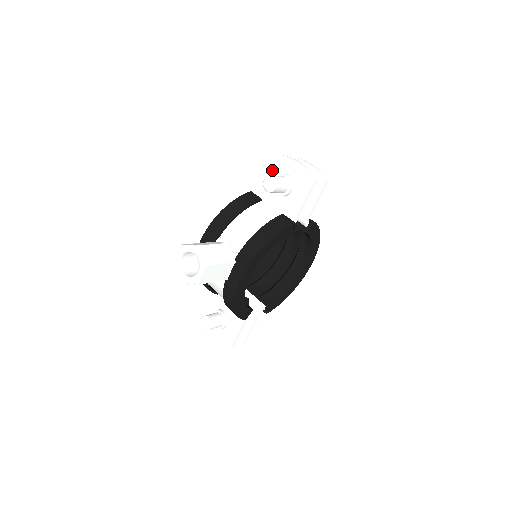
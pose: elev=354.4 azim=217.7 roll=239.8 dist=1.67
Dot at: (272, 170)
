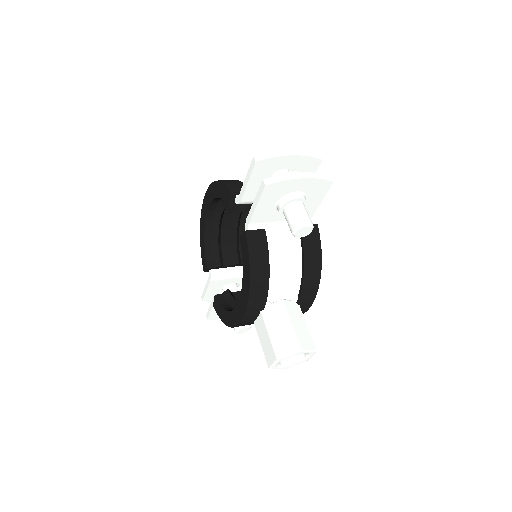
Dot at: (266, 199)
